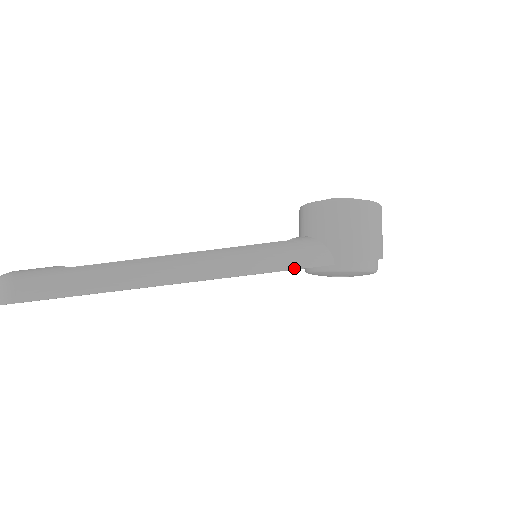
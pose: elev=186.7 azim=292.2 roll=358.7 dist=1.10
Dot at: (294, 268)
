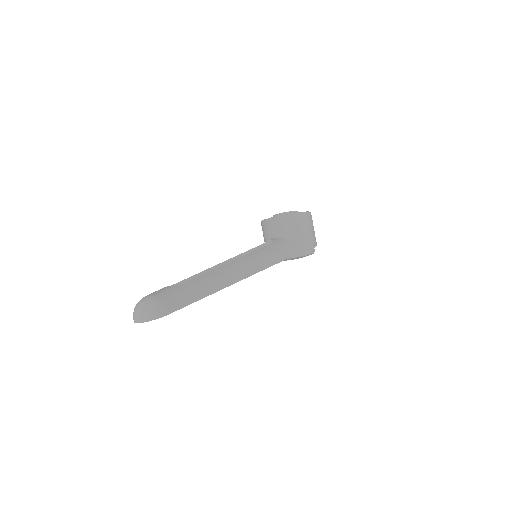
Dot at: (284, 259)
